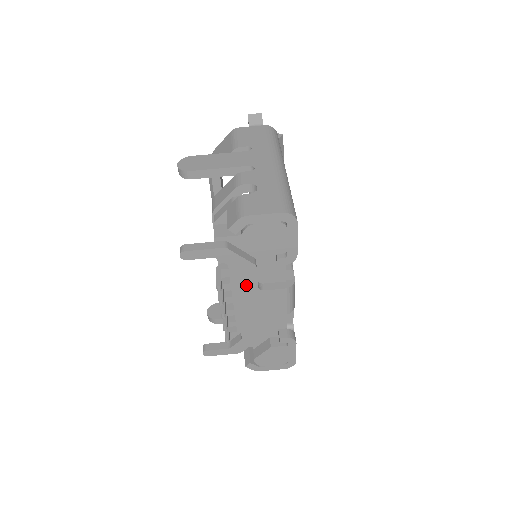
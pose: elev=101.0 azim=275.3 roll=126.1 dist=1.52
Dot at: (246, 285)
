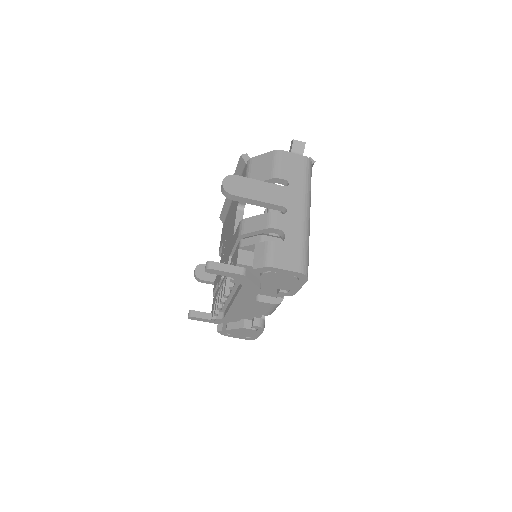
Dot at: (246, 295)
